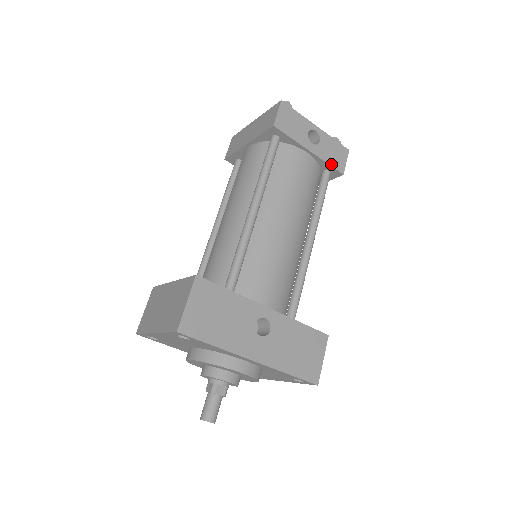
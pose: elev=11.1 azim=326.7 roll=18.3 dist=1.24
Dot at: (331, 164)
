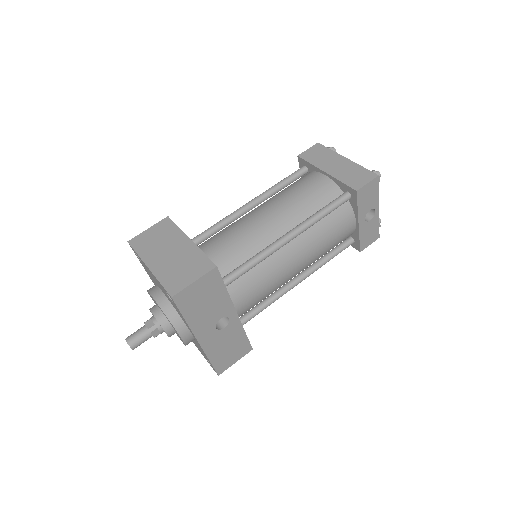
Dot at: (361, 240)
